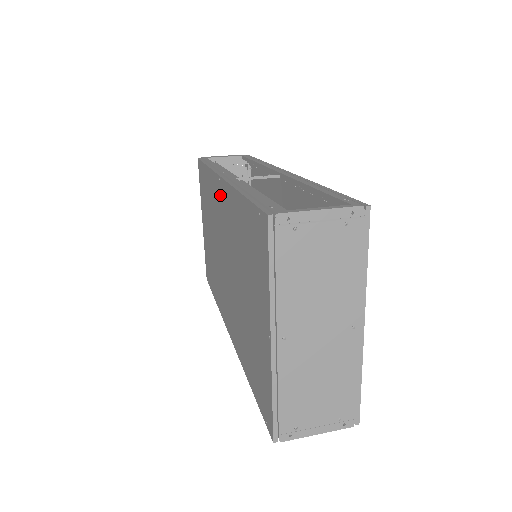
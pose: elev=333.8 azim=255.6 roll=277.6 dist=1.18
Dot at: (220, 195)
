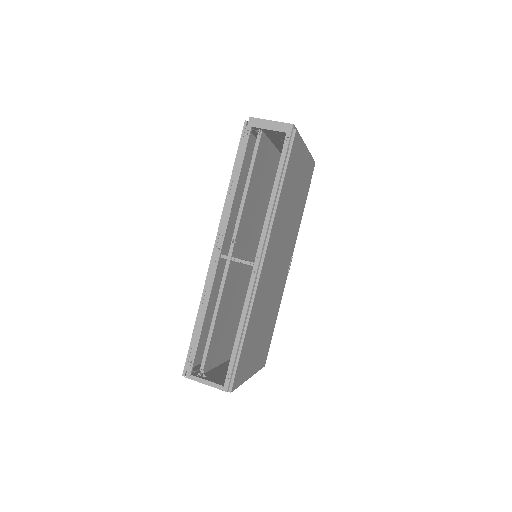
Dot at: occluded
